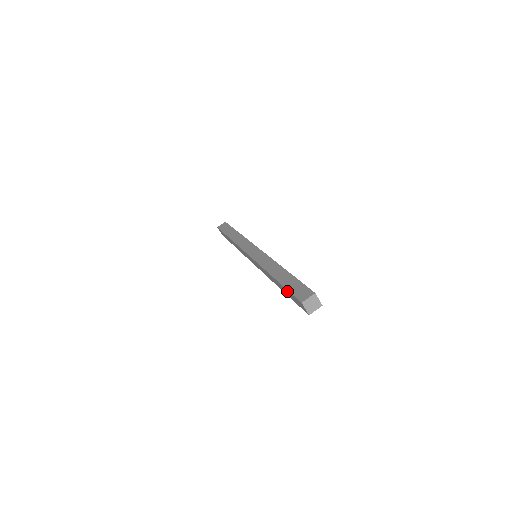
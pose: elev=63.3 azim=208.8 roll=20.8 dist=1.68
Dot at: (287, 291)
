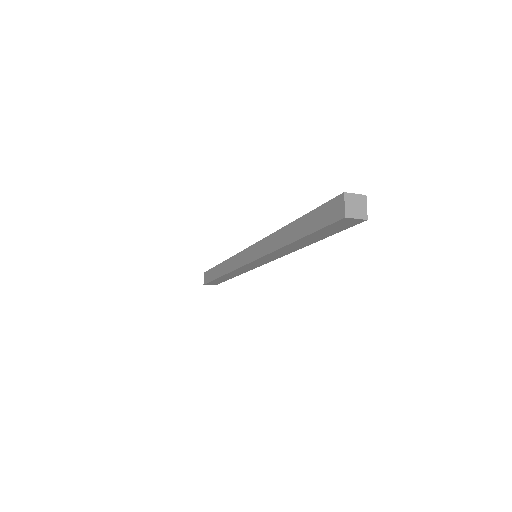
Dot at: (313, 214)
